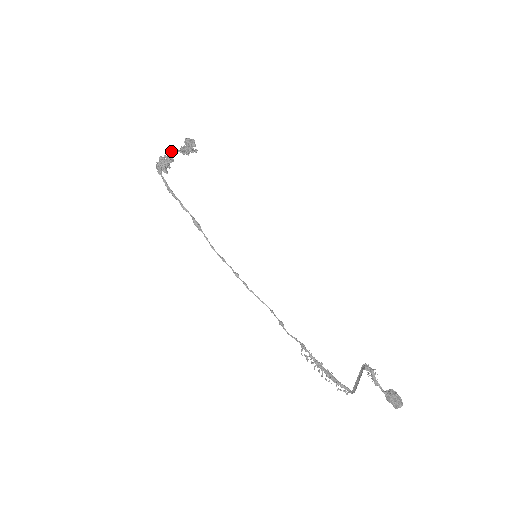
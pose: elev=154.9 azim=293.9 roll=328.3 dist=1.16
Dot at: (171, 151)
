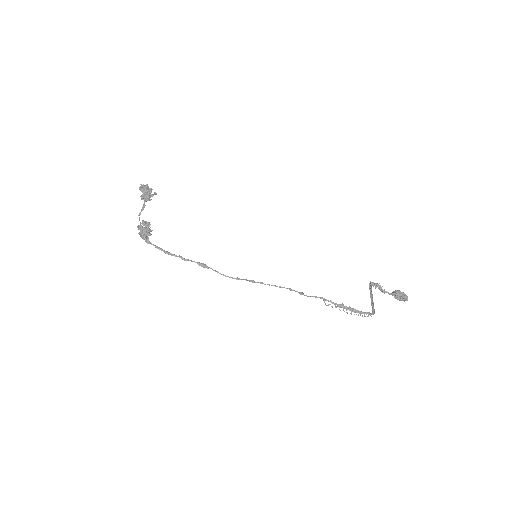
Dot at: (140, 212)
